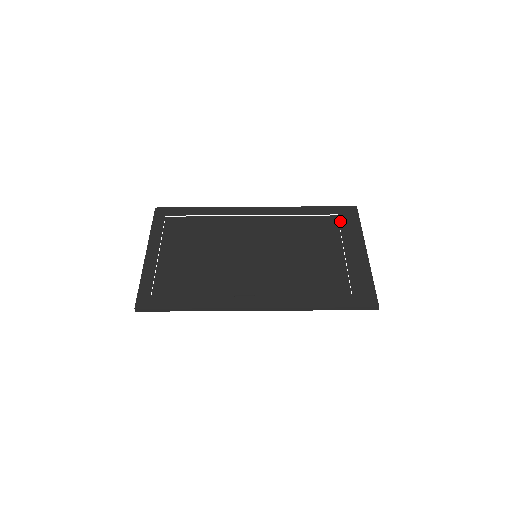
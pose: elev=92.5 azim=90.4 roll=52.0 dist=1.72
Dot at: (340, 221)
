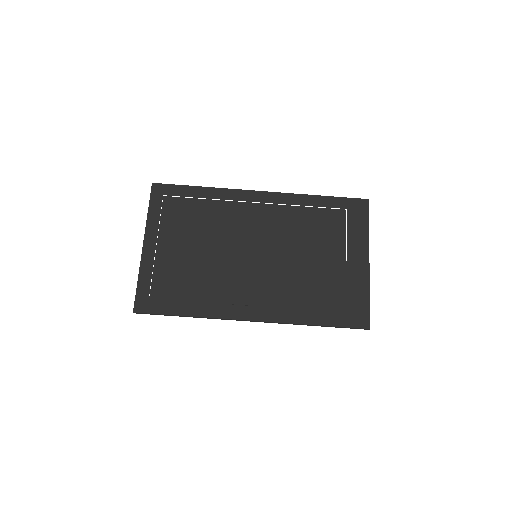
Dot at: (348, 218)
